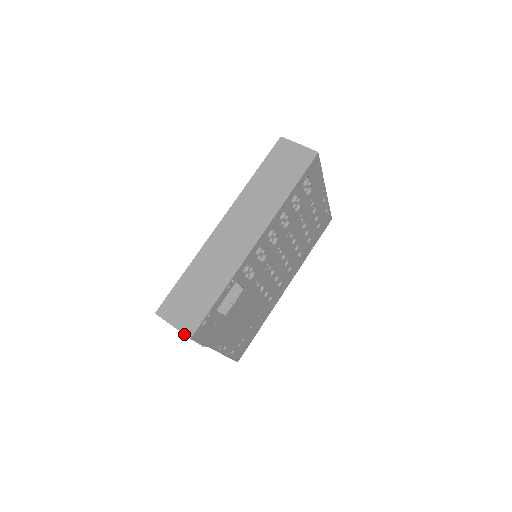
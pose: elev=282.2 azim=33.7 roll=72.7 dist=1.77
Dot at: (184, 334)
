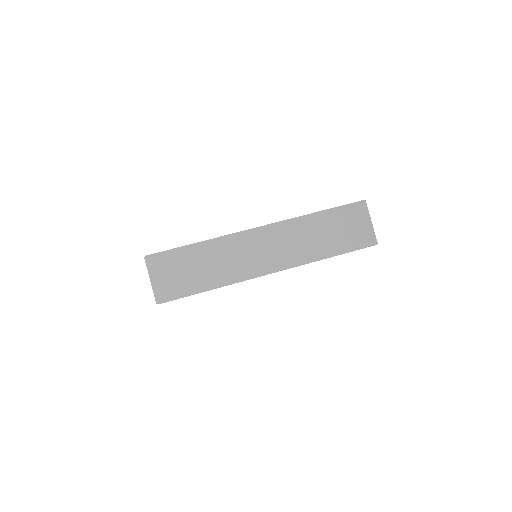
Dot at: (155, 296)
